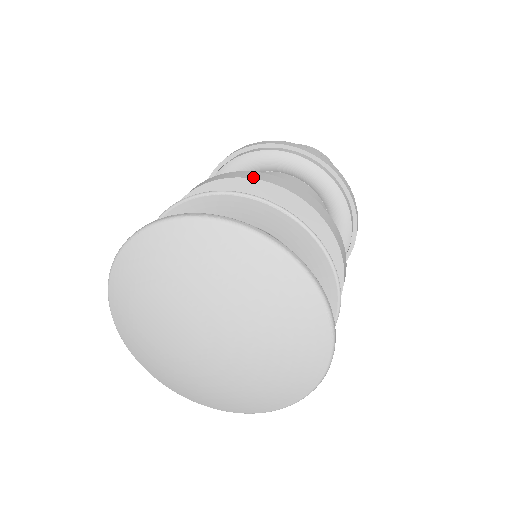
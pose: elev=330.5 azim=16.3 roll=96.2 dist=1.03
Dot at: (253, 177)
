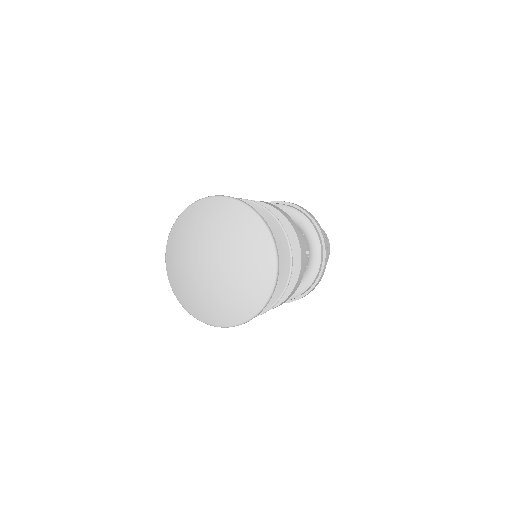
Dot at: occluded
